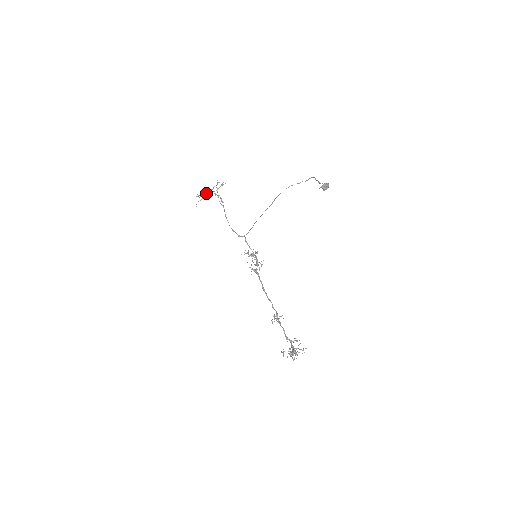
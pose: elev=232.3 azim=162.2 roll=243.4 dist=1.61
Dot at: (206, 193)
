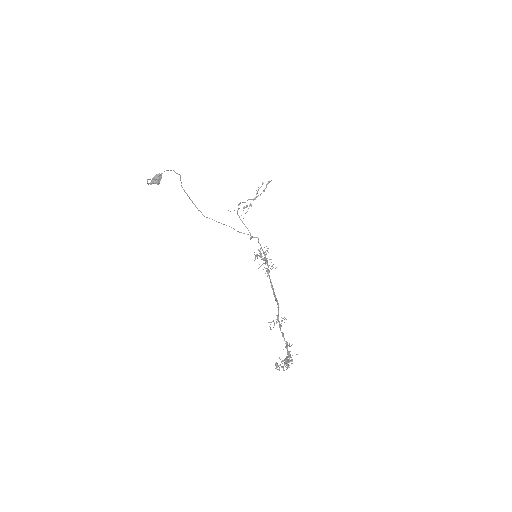
Dot at: occluded
